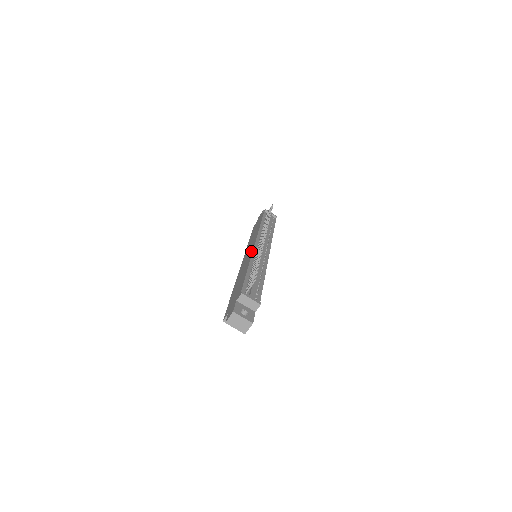
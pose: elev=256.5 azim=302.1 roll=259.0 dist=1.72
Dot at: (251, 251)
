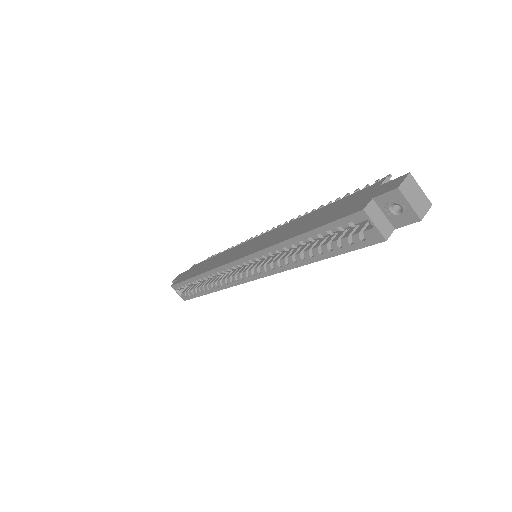
Dot at: (267, 233)
